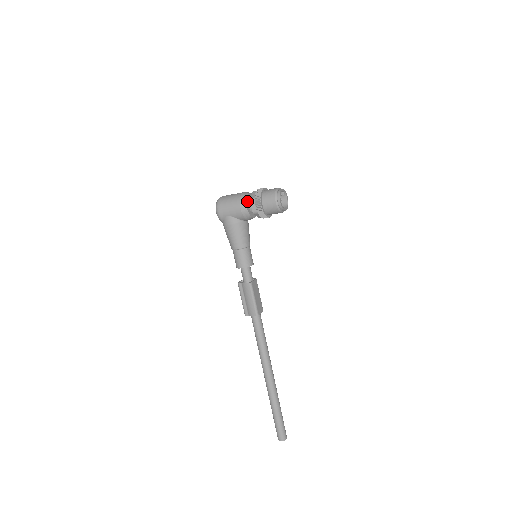
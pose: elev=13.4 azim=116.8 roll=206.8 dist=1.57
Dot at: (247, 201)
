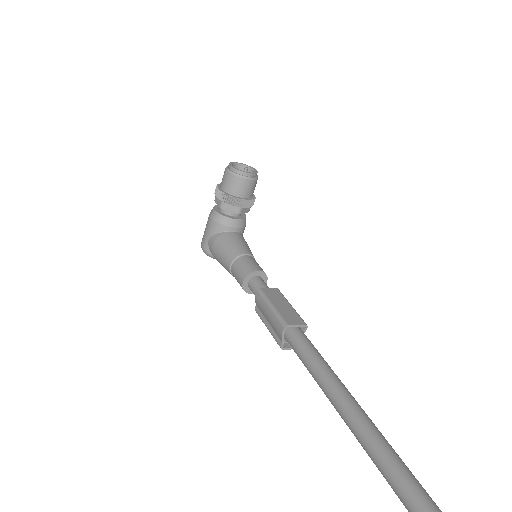
Dot at: (217, 208)
